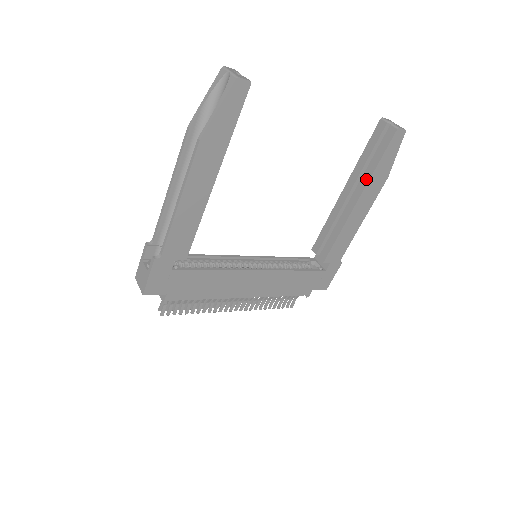
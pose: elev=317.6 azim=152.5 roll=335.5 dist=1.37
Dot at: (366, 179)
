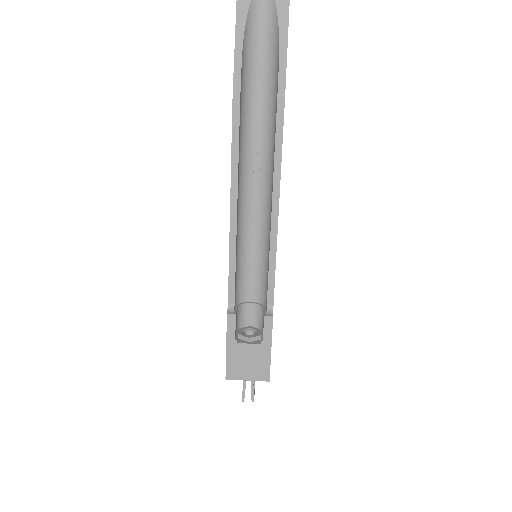
Dot at: occluded
